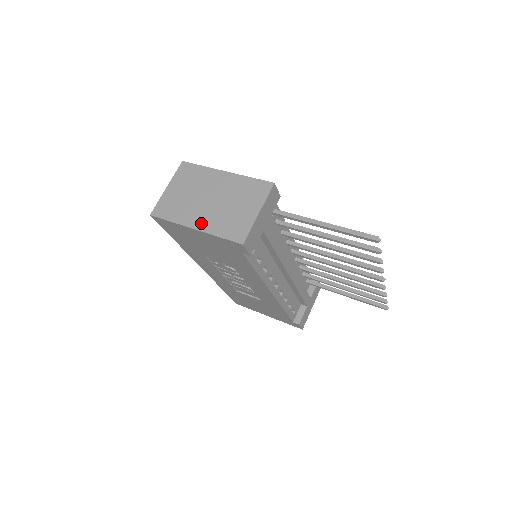
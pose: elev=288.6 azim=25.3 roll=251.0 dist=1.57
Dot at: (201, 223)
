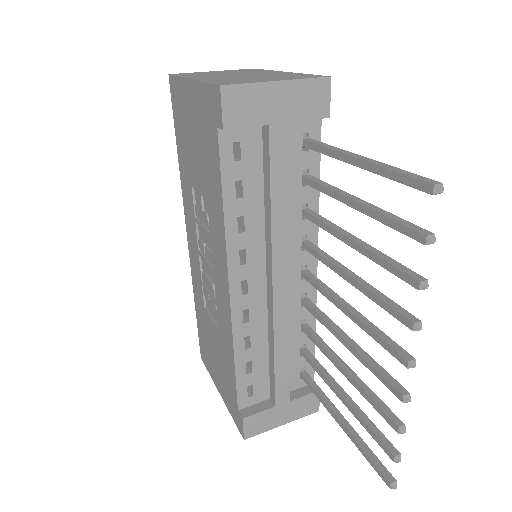
Dot at: (204, 78)
